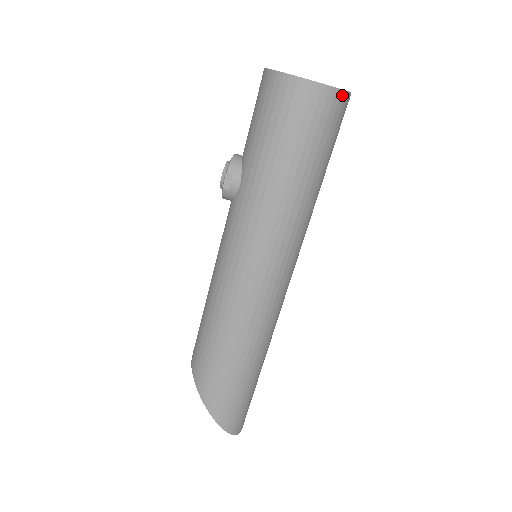
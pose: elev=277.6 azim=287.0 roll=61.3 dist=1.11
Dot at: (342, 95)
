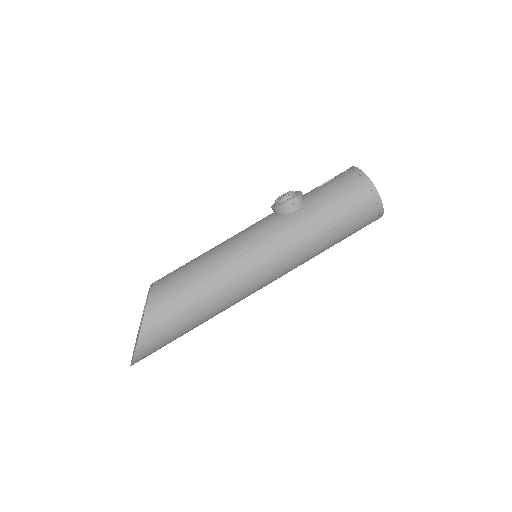
Dot at: (381, 216)
